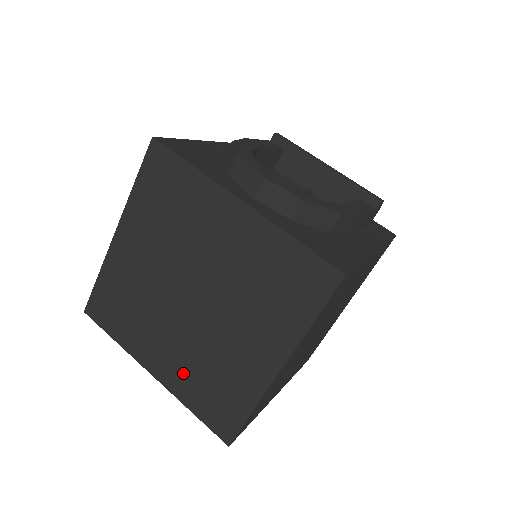
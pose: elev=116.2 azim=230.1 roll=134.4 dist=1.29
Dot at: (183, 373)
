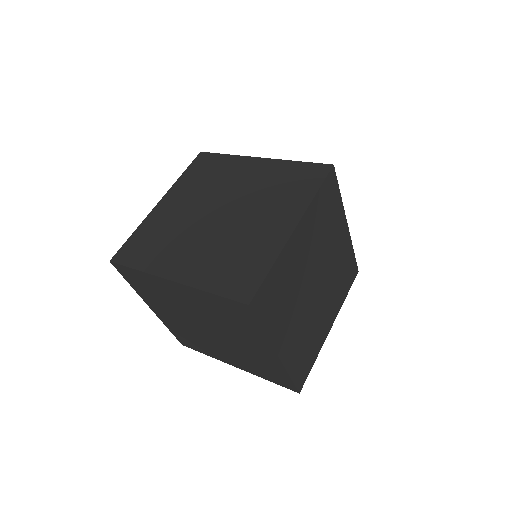
Dot at: (205, 265)
